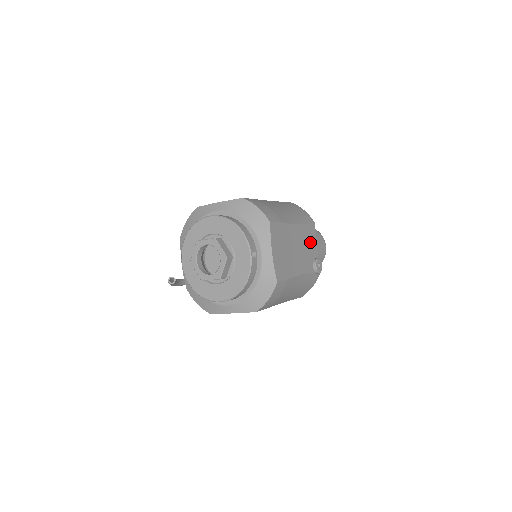
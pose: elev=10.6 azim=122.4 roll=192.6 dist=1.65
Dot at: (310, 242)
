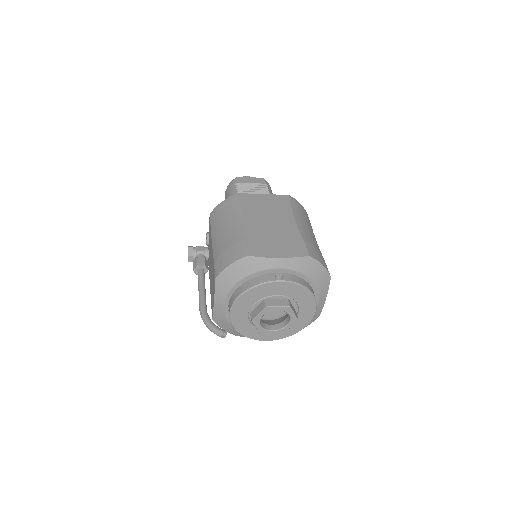
Dot at: occluded
